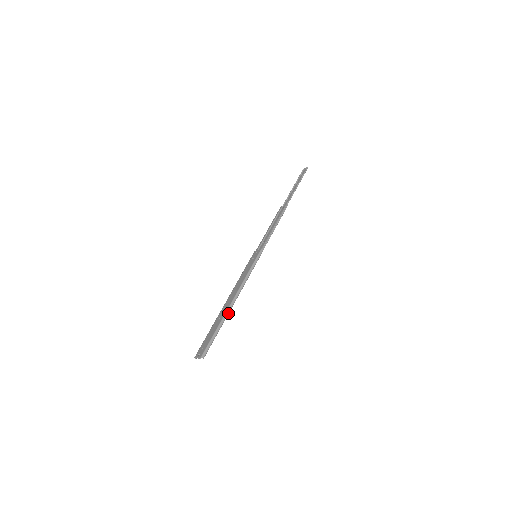
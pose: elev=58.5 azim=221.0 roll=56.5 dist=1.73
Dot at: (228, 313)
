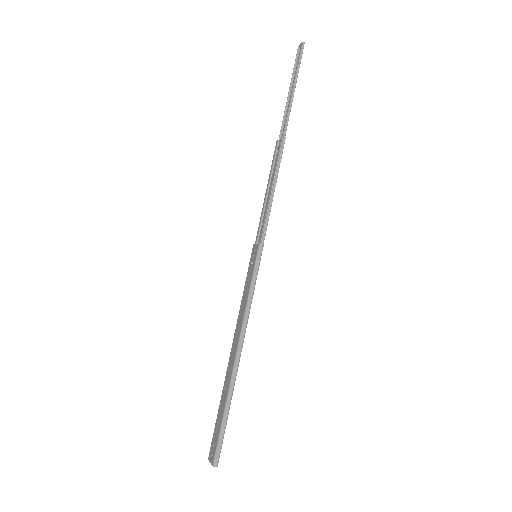
Dot at: (234, 379)
